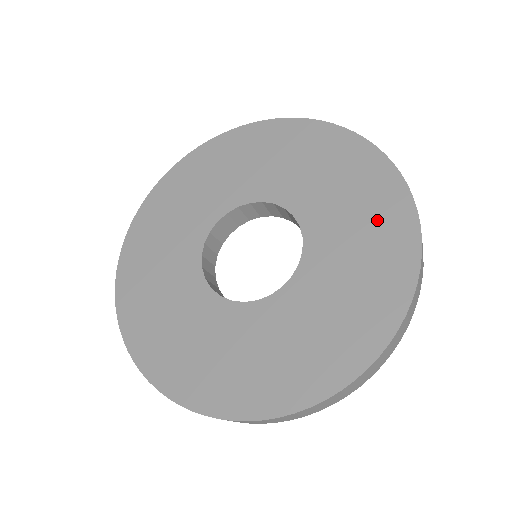
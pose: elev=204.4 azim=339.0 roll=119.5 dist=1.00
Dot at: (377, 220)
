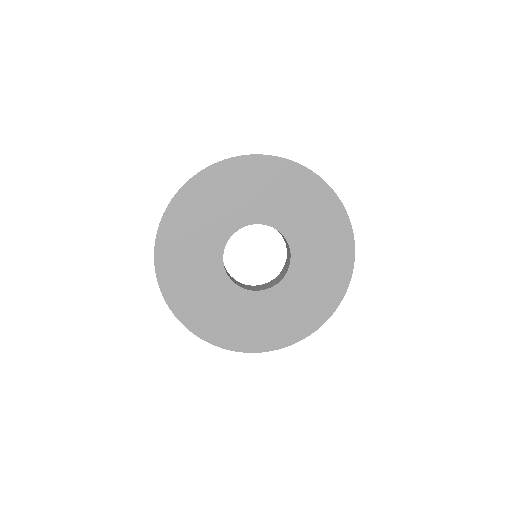
Dot at: (310, 199)
